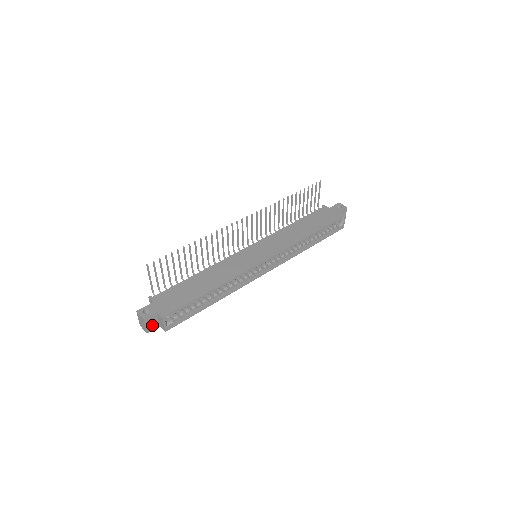
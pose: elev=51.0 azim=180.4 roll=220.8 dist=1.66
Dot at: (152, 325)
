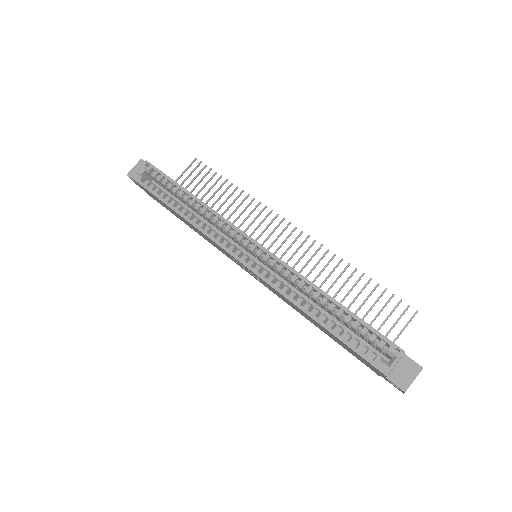
Dot at: occluded
